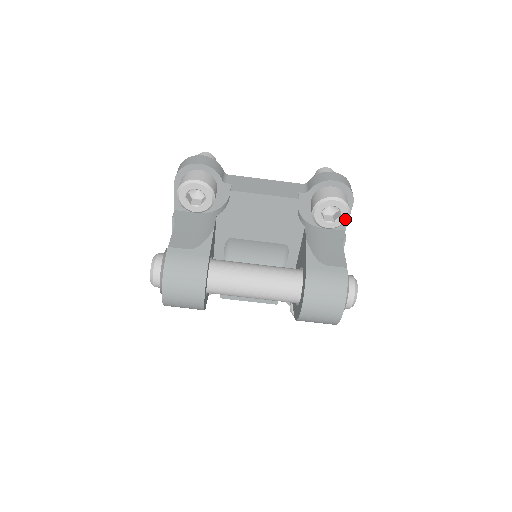
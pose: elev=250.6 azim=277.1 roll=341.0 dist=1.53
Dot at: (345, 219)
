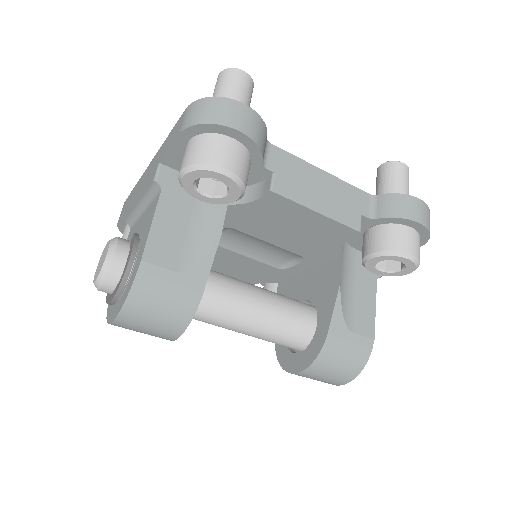
Dot at: (402, 275)
